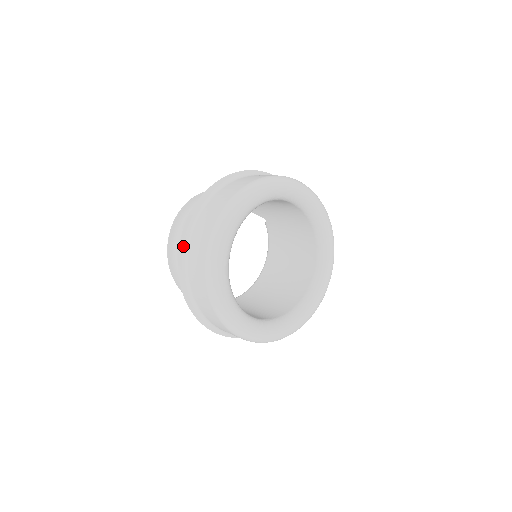
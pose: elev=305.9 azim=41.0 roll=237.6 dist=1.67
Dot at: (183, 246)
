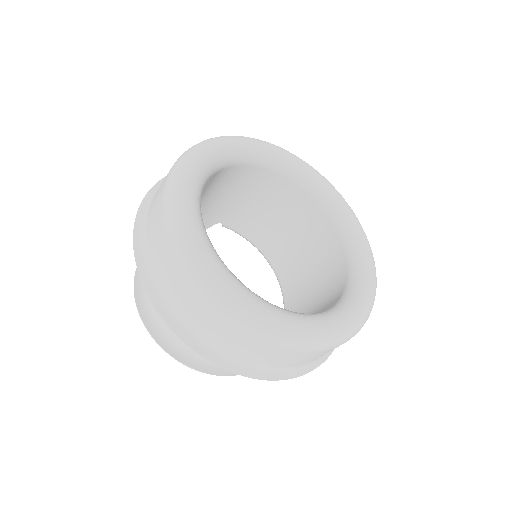
Dot at: (182, 332)
